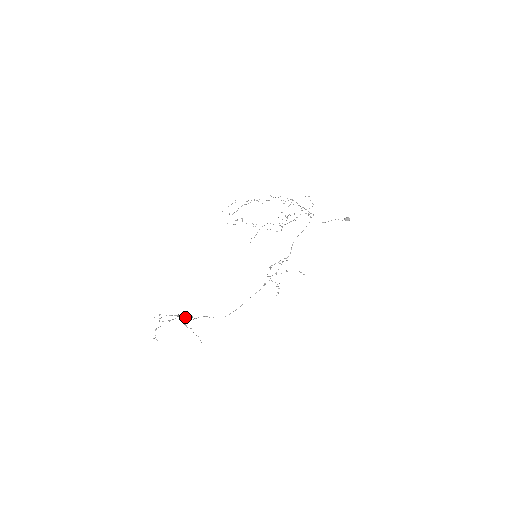
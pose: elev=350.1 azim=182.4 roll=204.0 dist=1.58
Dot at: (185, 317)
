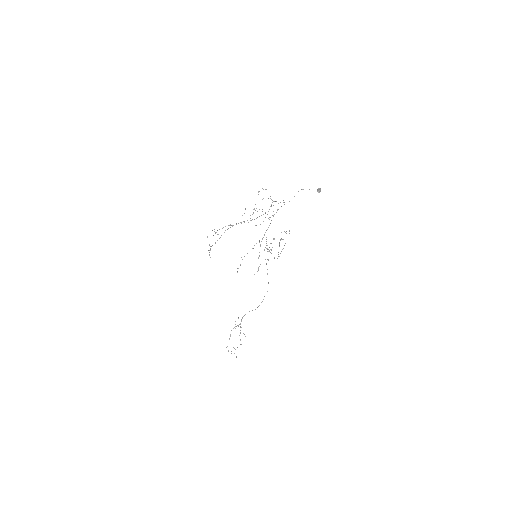
Dot at: occluded
